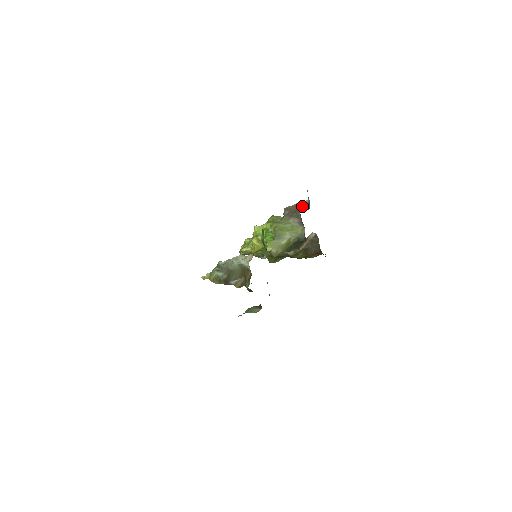
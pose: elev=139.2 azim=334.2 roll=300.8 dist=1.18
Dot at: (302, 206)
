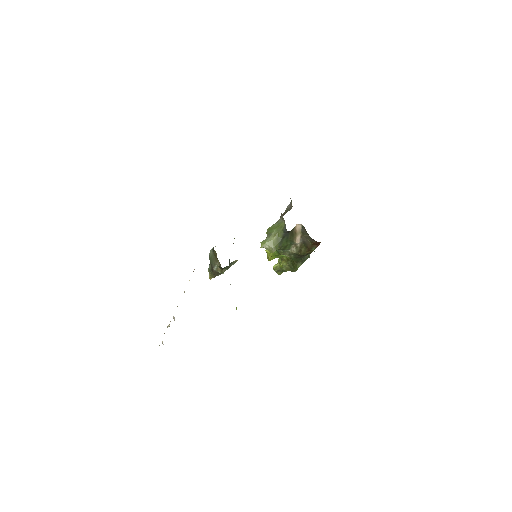
Dot at: (290, 208)
